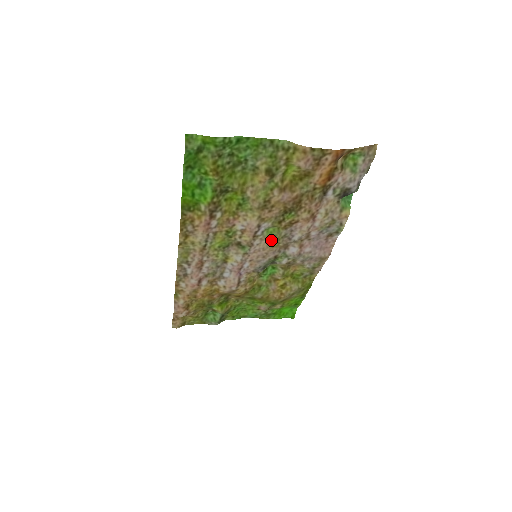
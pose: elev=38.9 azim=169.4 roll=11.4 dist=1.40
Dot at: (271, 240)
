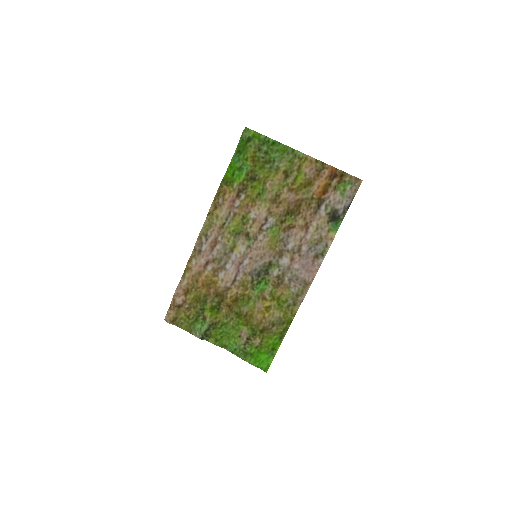
Dot at: (271, 240)
